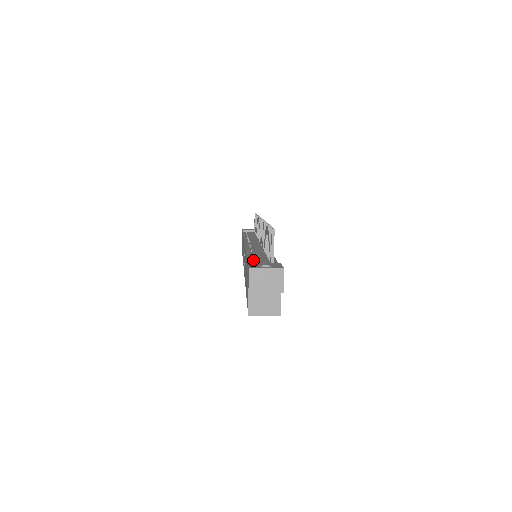
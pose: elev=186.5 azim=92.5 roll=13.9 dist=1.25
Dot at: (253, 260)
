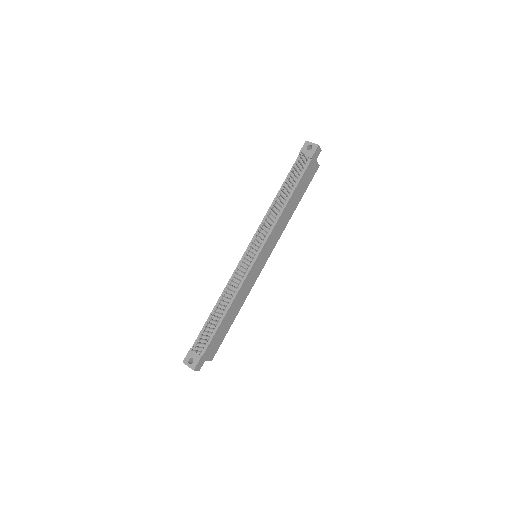
Dot at: occluded
